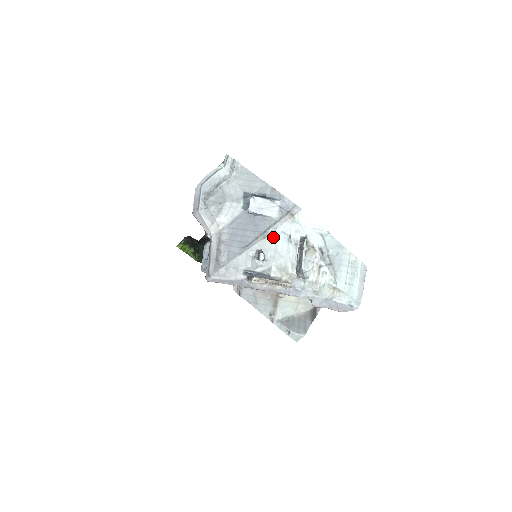
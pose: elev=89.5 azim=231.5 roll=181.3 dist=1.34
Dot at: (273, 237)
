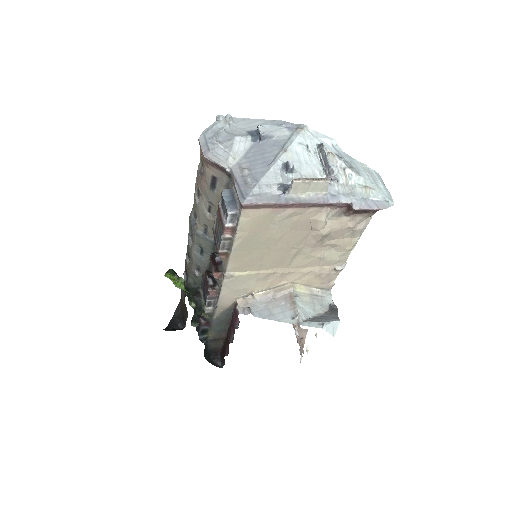
Dot at: (292, 150)
